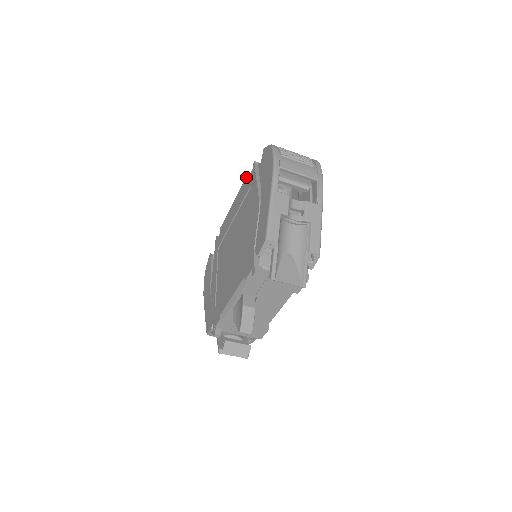
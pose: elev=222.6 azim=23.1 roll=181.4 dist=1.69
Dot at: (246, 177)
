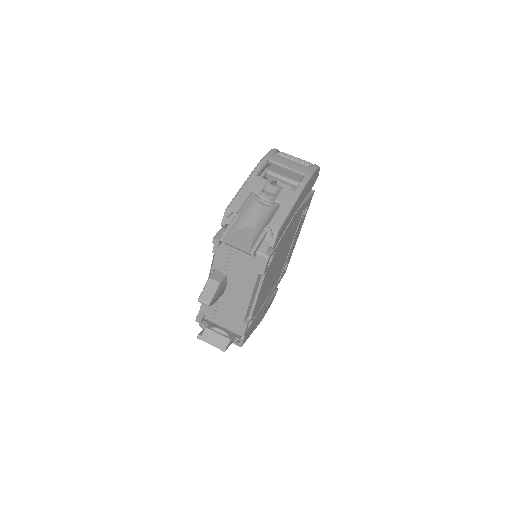
Dot at: occluded
